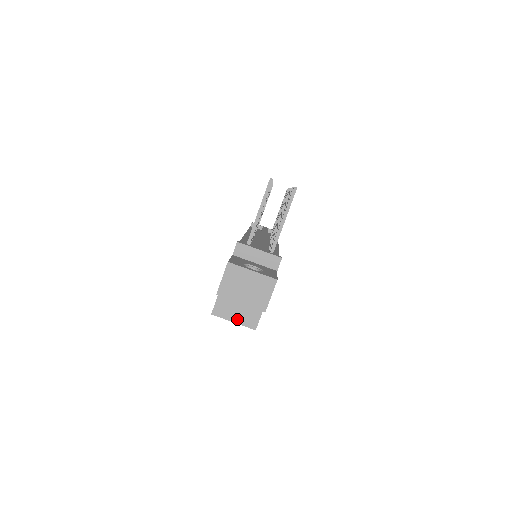
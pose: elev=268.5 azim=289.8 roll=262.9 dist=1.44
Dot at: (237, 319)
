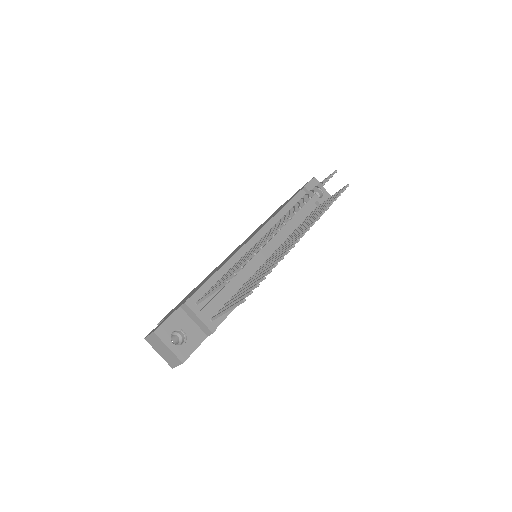
Dot at: occluded
